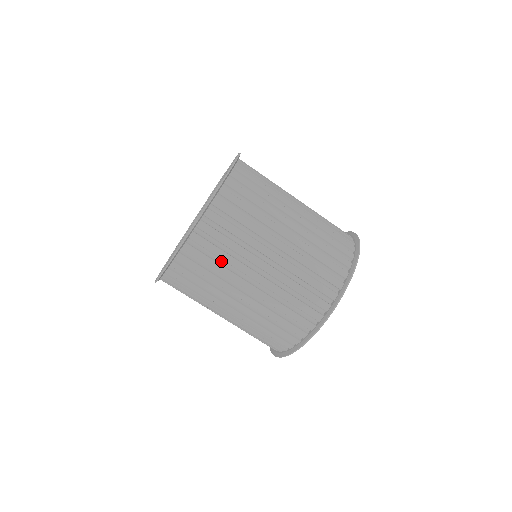
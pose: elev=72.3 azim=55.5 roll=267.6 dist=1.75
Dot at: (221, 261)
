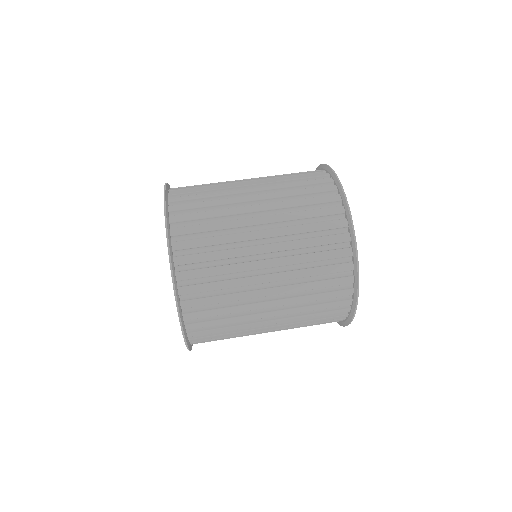
Dot at: (225, 303)
